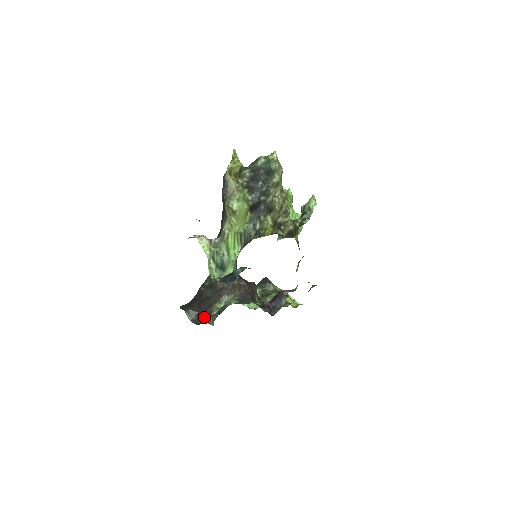
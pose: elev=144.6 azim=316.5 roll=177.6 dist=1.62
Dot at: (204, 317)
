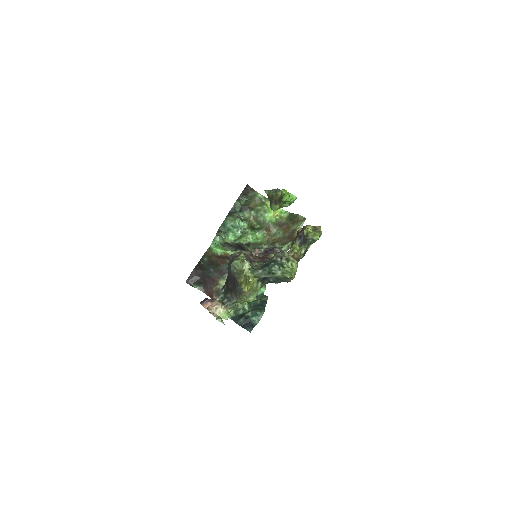
Dot at: (213, 293)
